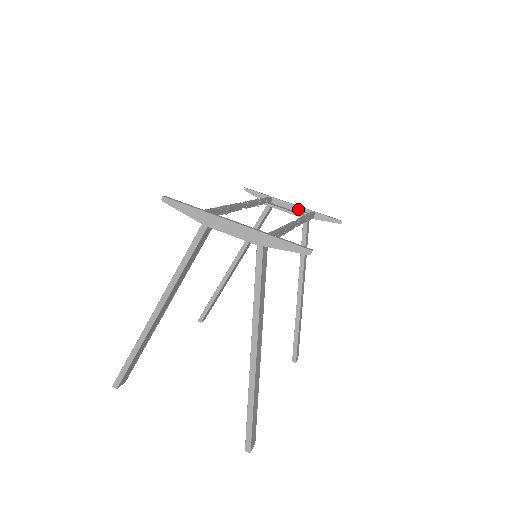
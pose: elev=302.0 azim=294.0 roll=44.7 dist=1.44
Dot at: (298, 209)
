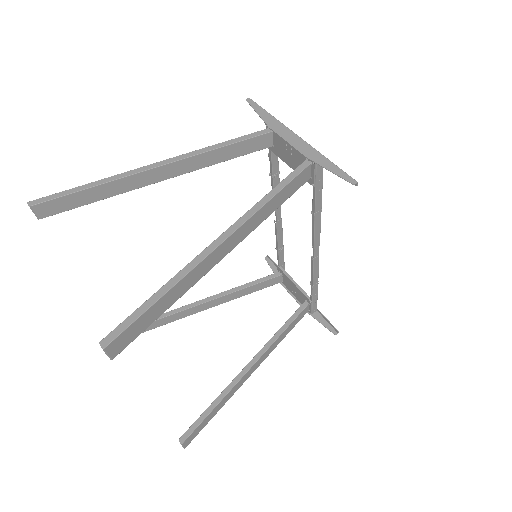
Dot at: occluded
